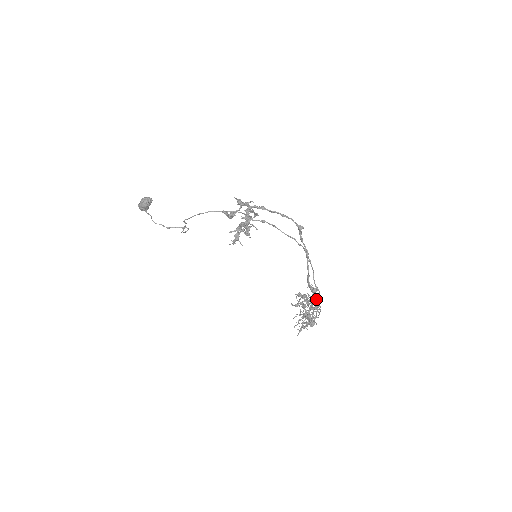
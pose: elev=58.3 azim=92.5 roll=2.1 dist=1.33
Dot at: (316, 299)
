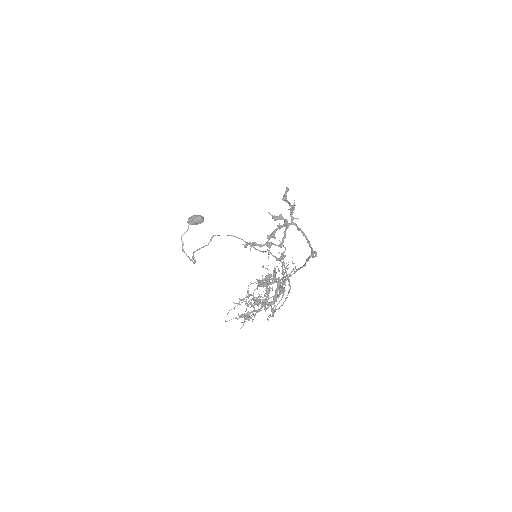
Dot at: (278, 295)
